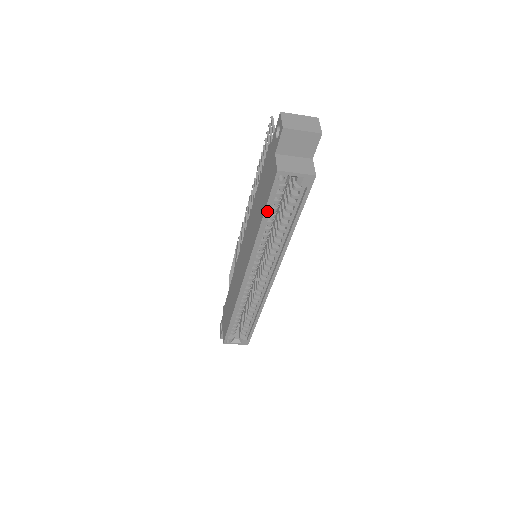
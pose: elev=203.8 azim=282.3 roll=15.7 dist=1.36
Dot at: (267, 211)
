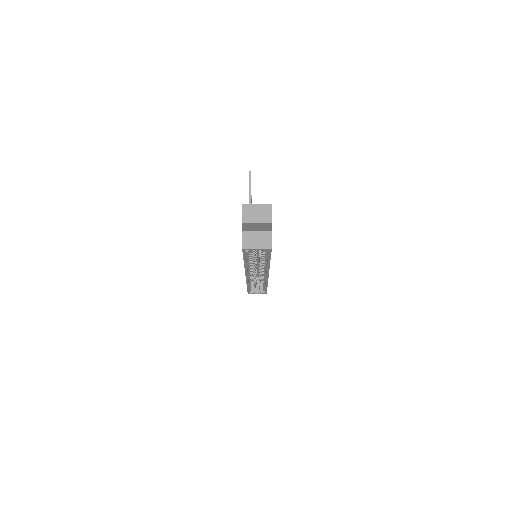
Dot at: (245, 259)
